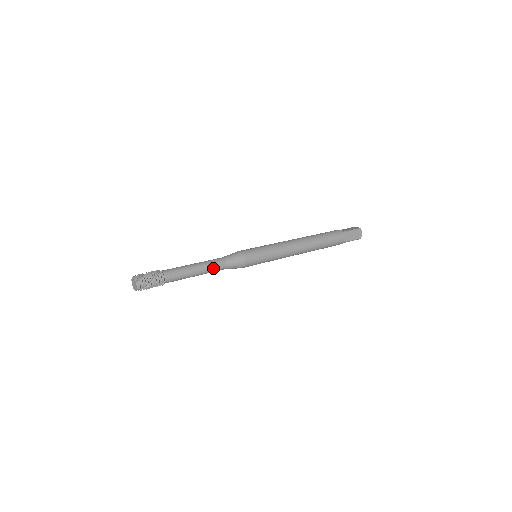
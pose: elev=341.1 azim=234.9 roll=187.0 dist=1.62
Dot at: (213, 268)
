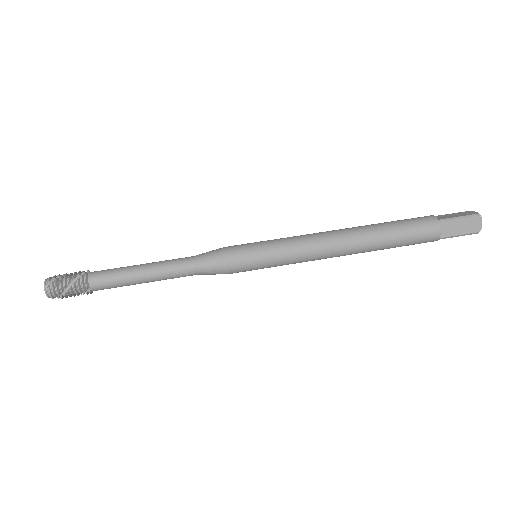
Dot at: (171, 273)
